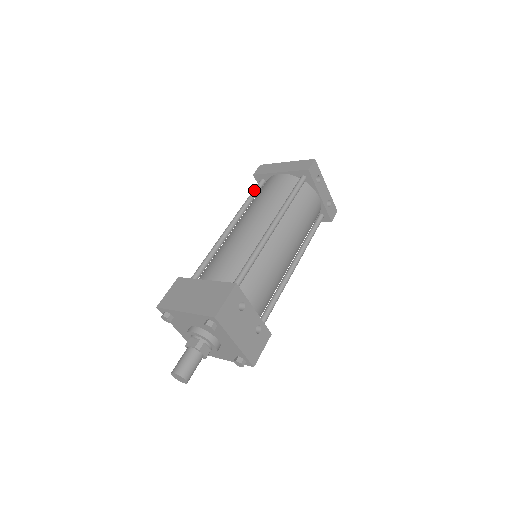
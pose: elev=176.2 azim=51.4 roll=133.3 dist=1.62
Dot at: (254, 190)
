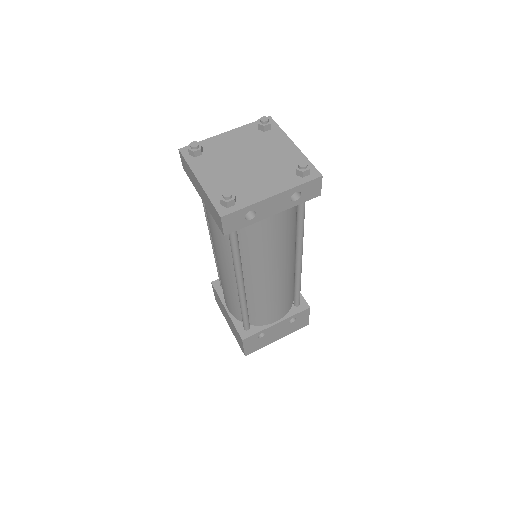
Dot at: occluded
